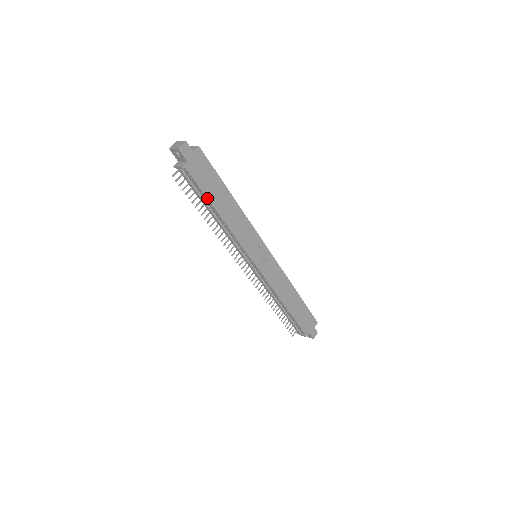
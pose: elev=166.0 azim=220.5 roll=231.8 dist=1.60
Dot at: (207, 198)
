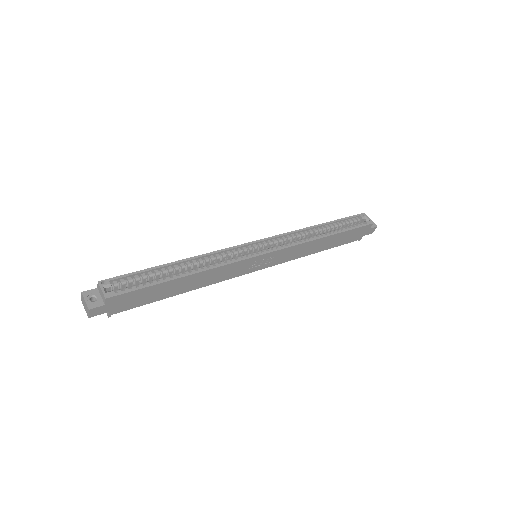
Dot at: (158, 300)
